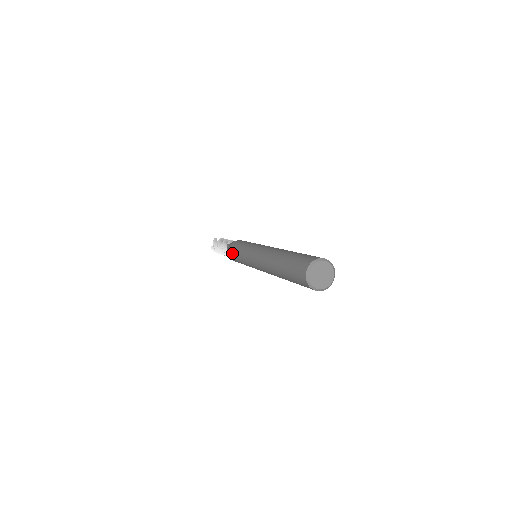
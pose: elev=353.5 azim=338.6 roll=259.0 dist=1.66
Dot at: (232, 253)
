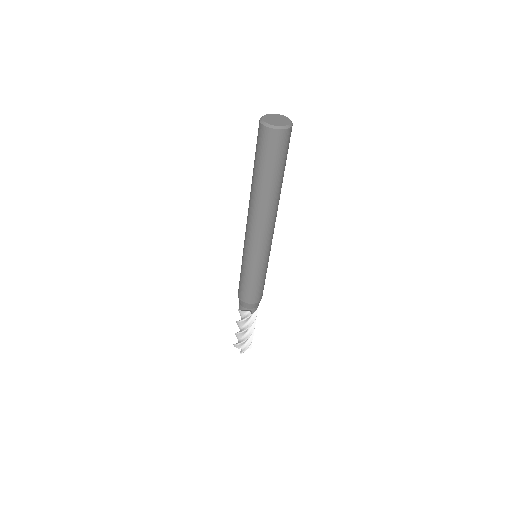
Dot at: occluded
